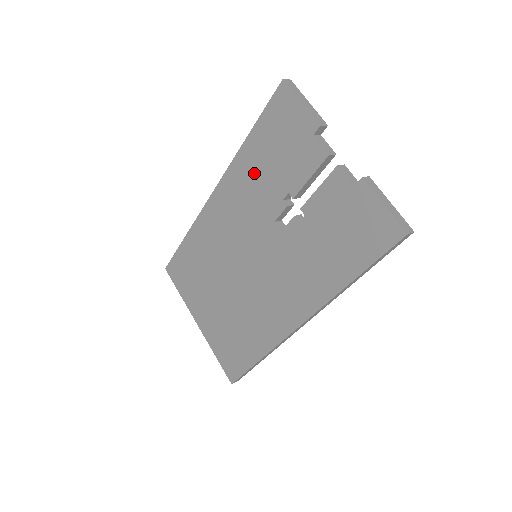
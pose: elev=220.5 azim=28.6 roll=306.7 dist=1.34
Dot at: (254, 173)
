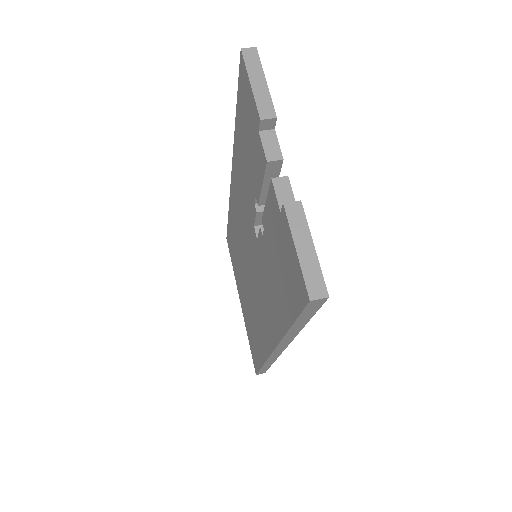
Dot at: (242, 163)
